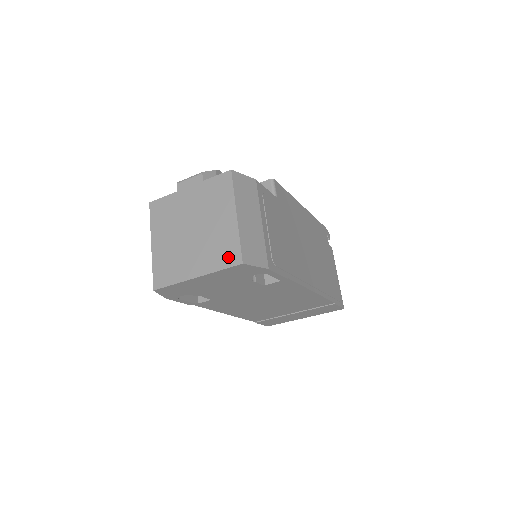
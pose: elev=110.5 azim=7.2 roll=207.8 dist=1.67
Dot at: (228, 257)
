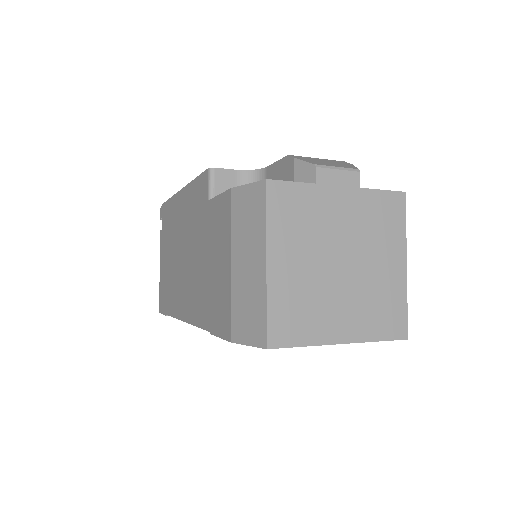
Dot at: (391, 325)
